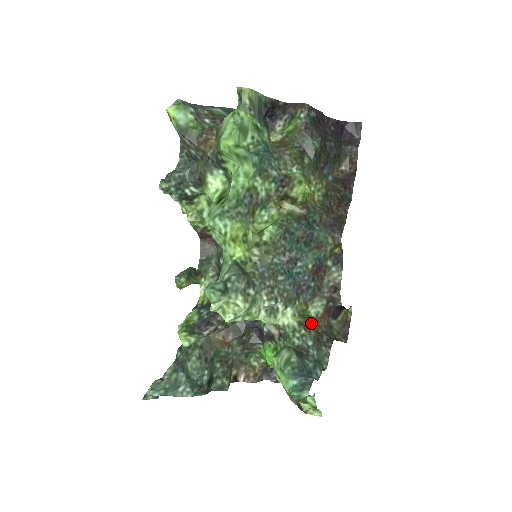
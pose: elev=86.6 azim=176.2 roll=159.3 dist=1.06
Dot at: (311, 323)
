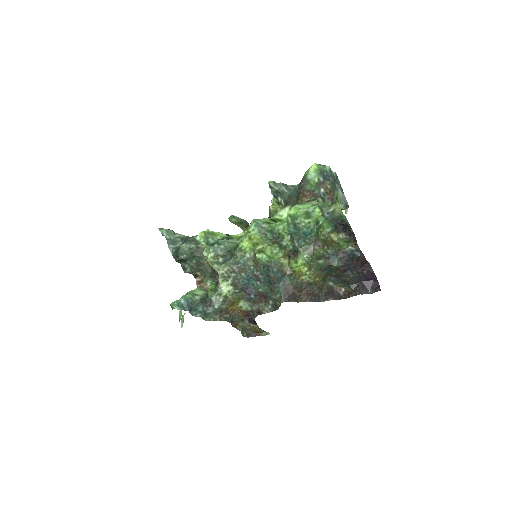
Dot at: (232, 304)
